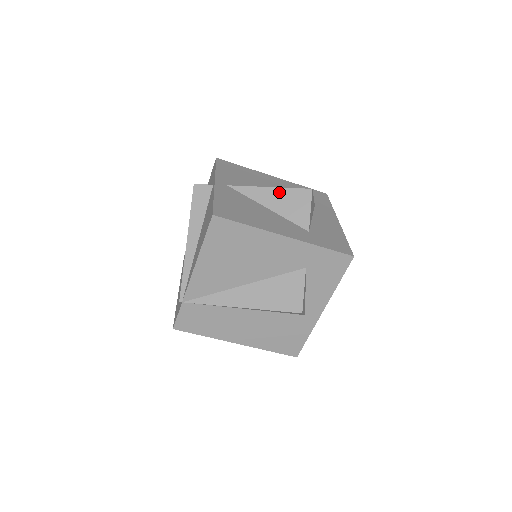
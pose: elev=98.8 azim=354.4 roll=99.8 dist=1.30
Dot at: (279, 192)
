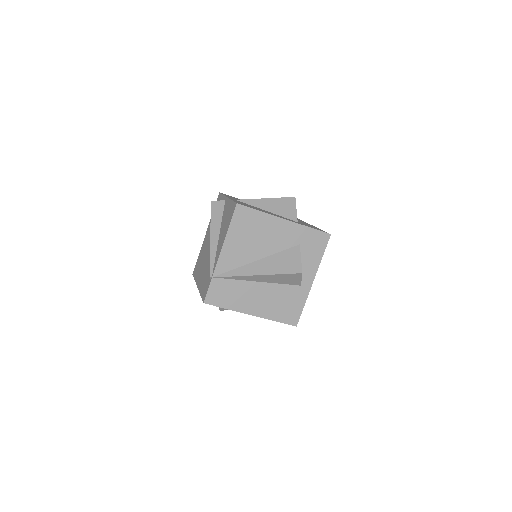
Dot at: (273, 201)
